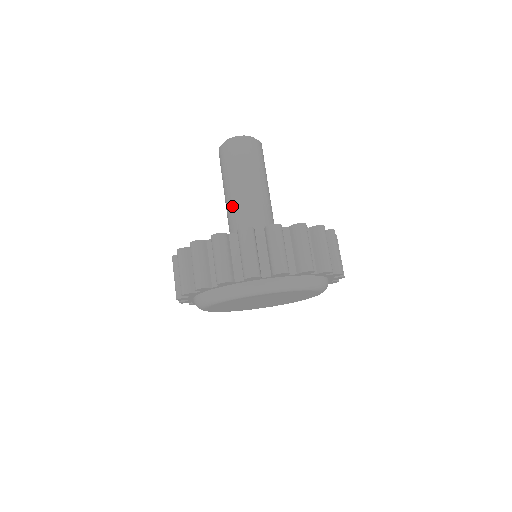
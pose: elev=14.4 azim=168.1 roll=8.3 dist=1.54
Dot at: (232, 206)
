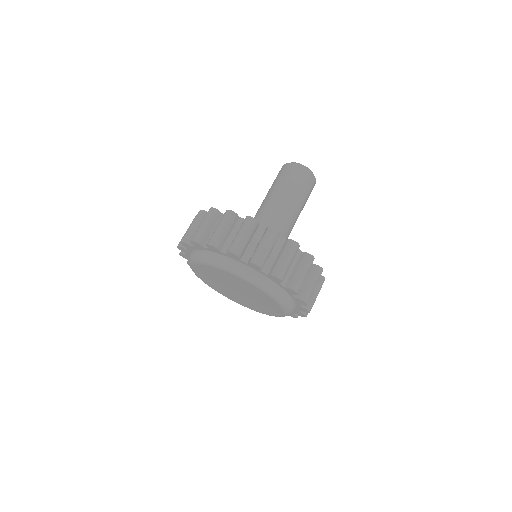
Dot at: (259, 209)
